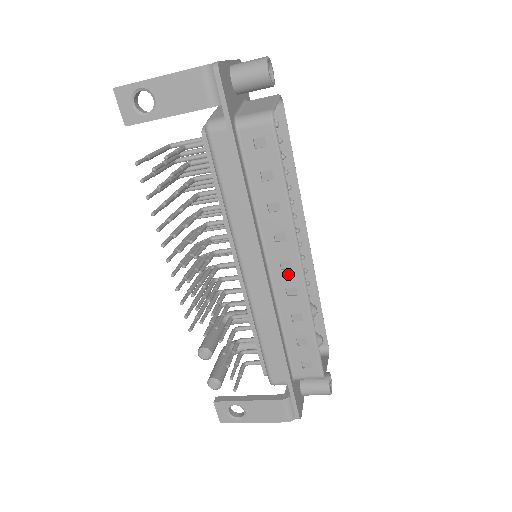
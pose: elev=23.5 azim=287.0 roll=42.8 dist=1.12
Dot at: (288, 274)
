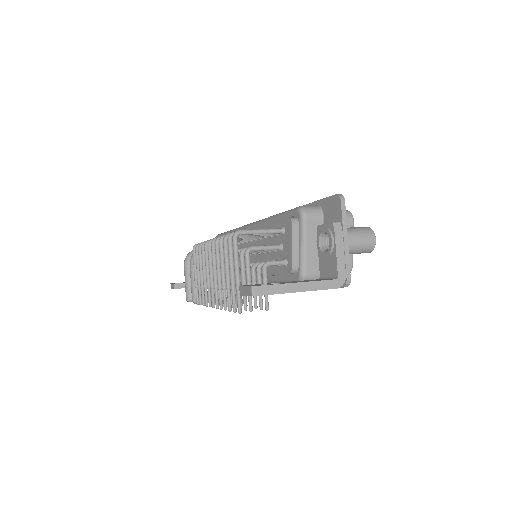
Dot at: occluded
